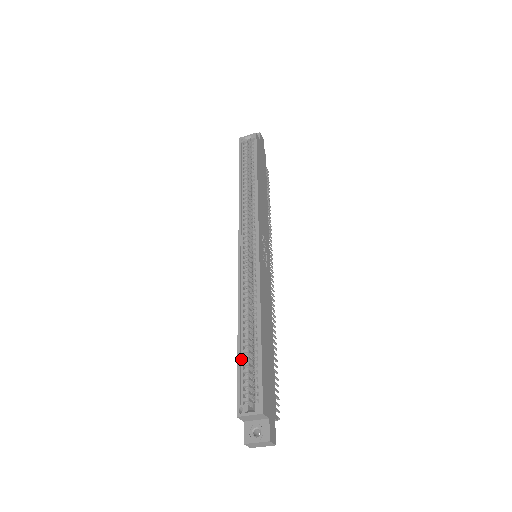
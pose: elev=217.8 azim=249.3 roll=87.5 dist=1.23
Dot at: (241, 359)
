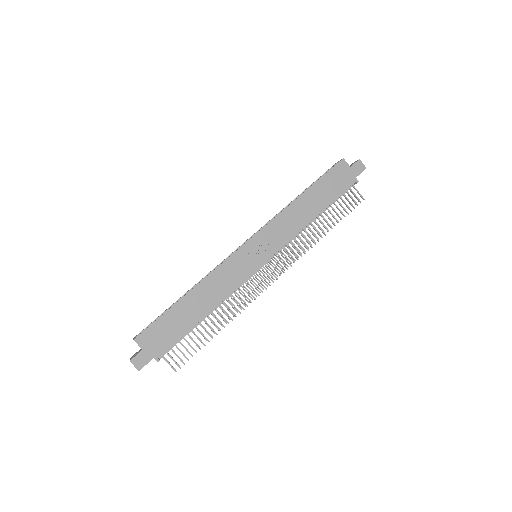
Dot at: occluded
